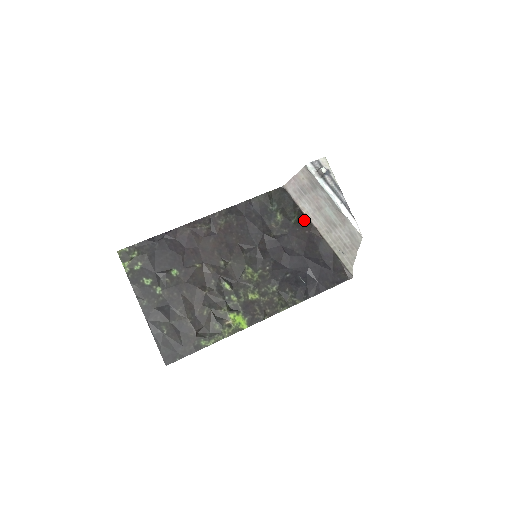
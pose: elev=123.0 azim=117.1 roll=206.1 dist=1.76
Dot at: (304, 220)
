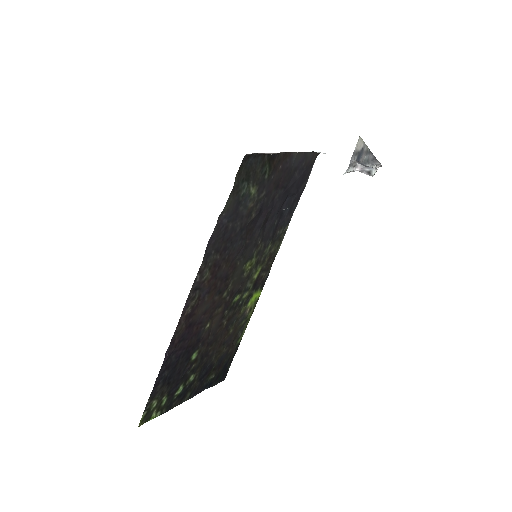
Dot at: (275, 159)
